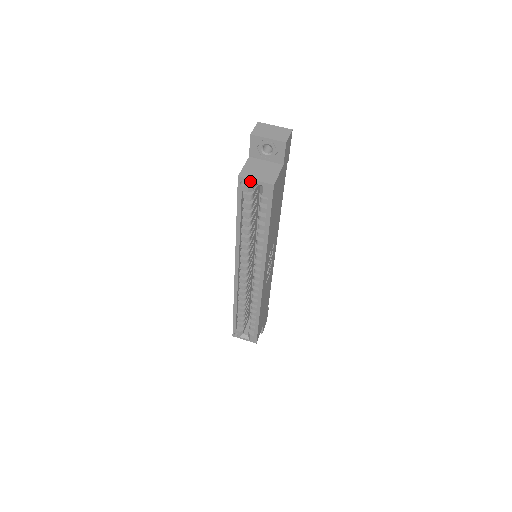
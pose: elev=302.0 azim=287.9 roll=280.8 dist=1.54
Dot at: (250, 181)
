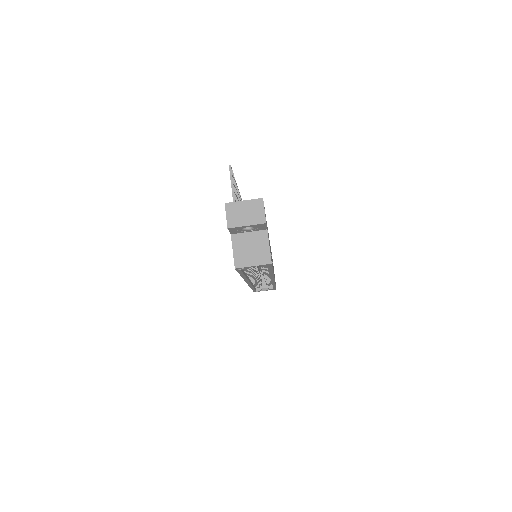
Dot at: occluded
